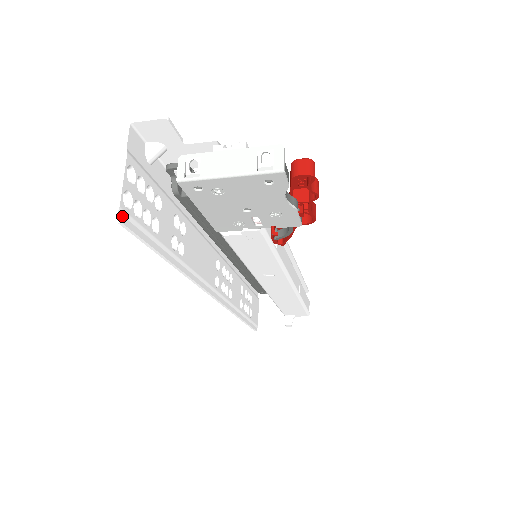
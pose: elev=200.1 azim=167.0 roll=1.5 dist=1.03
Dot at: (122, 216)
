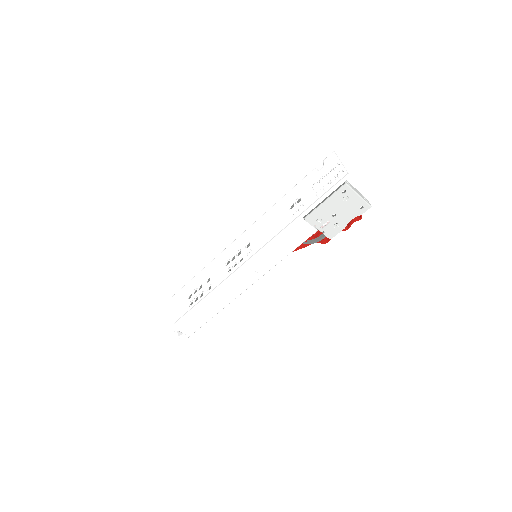
Dot at: (346, 178)
